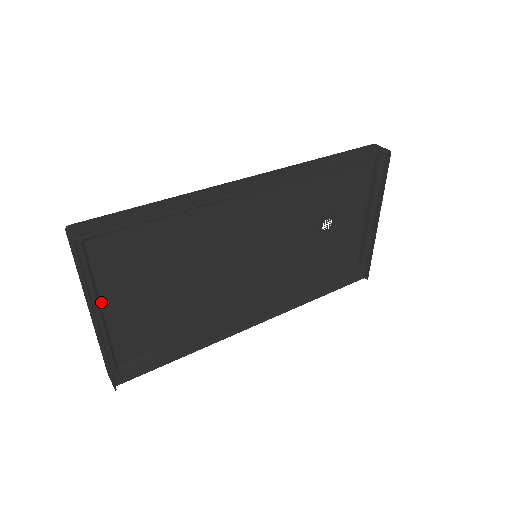
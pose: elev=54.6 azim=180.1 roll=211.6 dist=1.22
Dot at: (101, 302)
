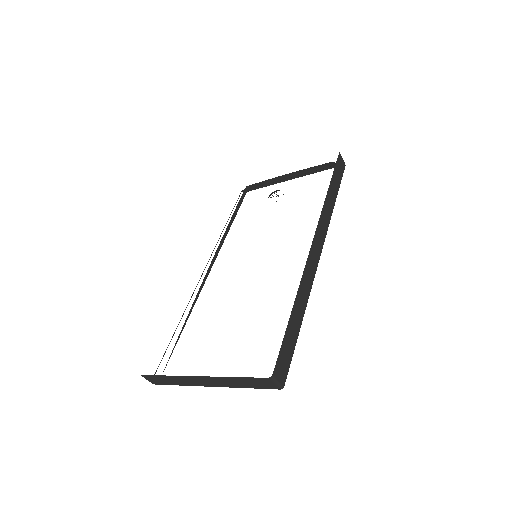
Dot at: occluded
